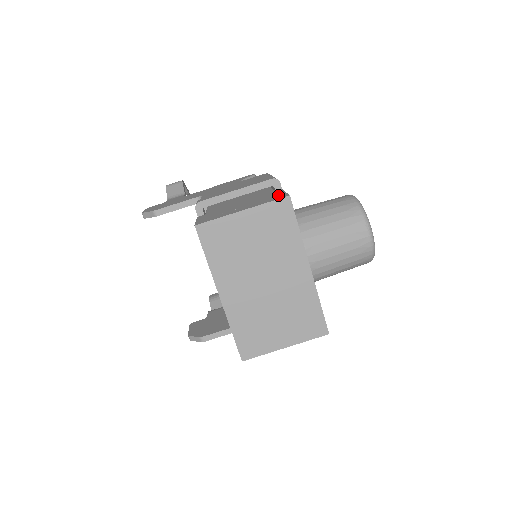
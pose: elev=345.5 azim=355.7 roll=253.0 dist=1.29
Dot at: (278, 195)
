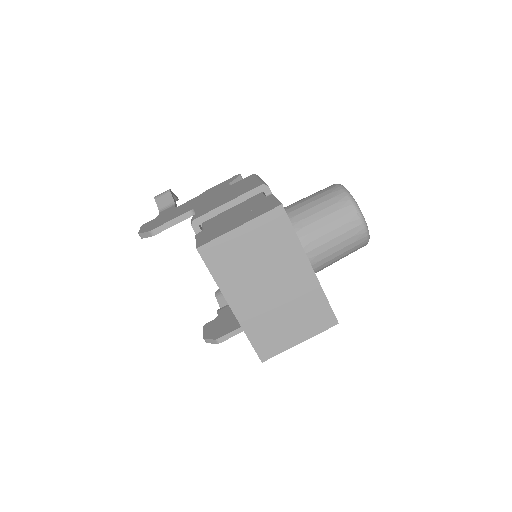
Dot at: (270, 203)
